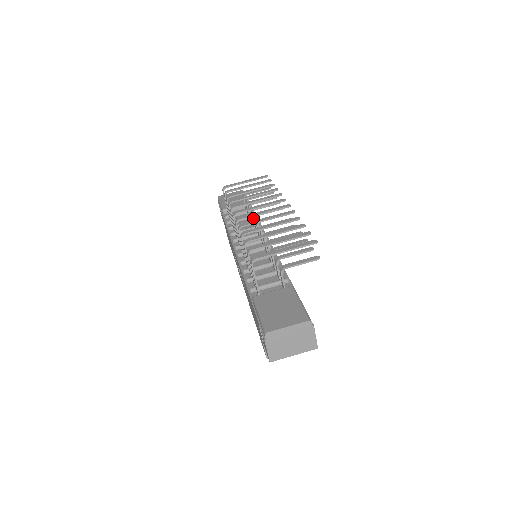
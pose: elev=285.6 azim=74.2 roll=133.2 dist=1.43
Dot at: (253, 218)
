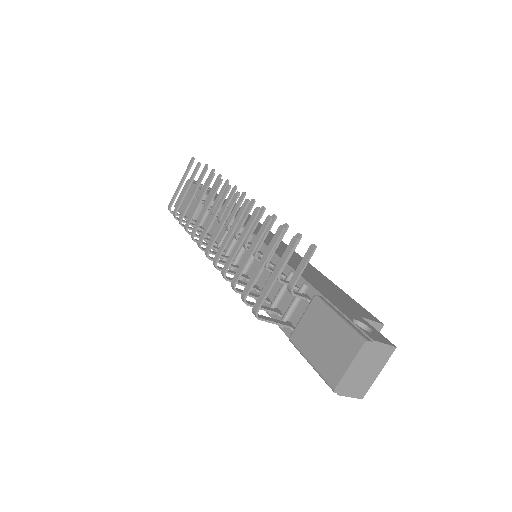
Dot at: occluded
